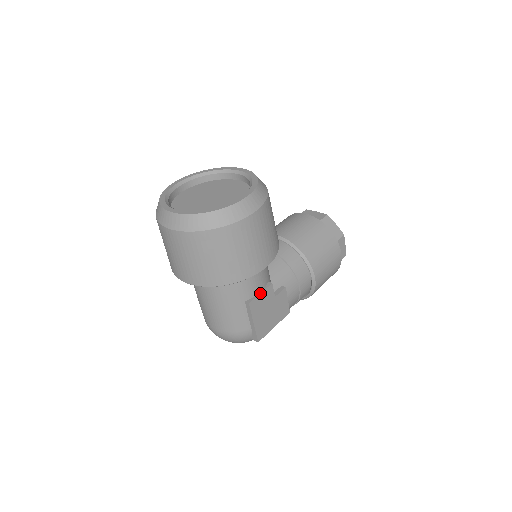
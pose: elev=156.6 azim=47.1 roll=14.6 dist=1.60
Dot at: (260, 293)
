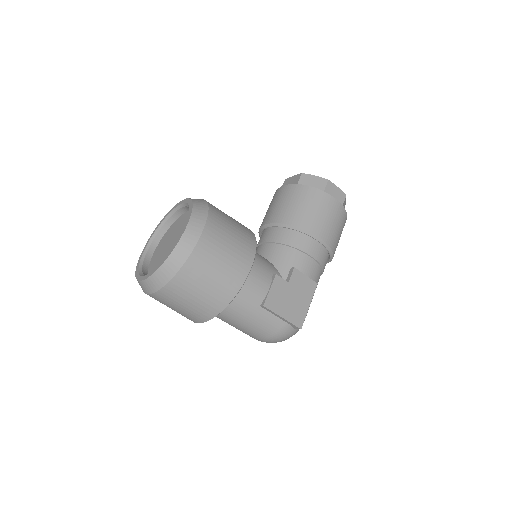
Dot at: (269, 290)
